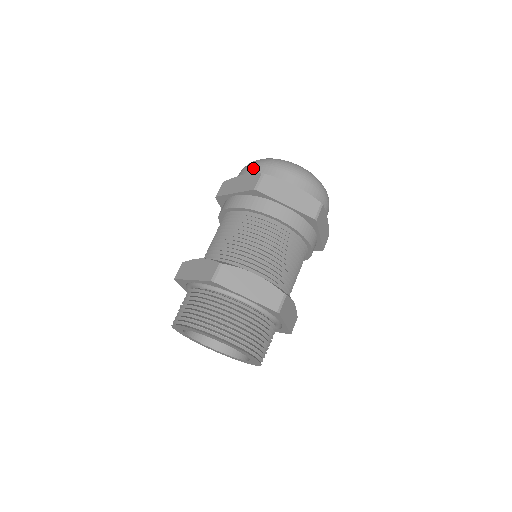
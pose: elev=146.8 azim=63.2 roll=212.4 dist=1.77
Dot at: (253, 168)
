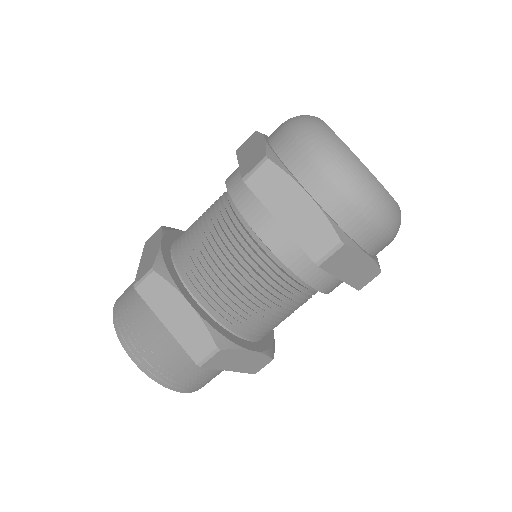
Dot at: (281, 133)
